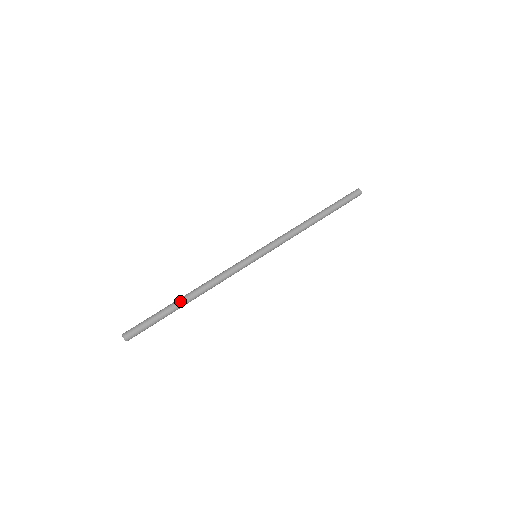
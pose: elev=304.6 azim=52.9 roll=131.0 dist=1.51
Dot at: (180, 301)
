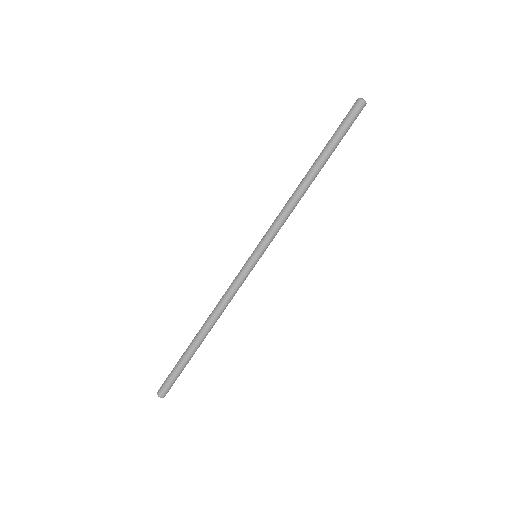
Dot at: (195, 342)
